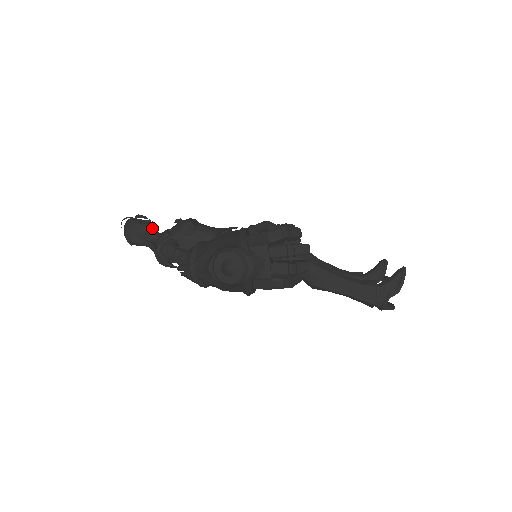
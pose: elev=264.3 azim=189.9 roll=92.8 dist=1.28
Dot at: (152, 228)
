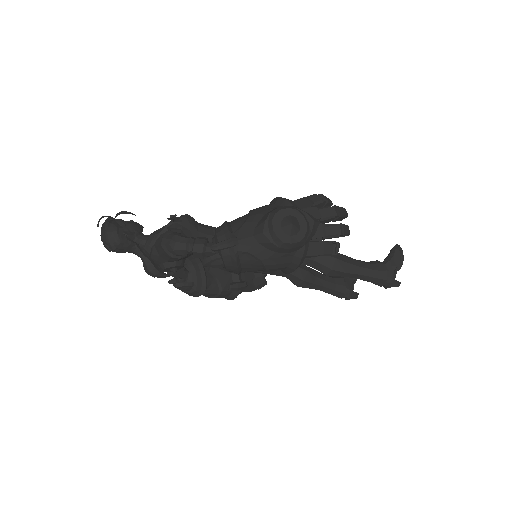
Dot at: (139, 228)
